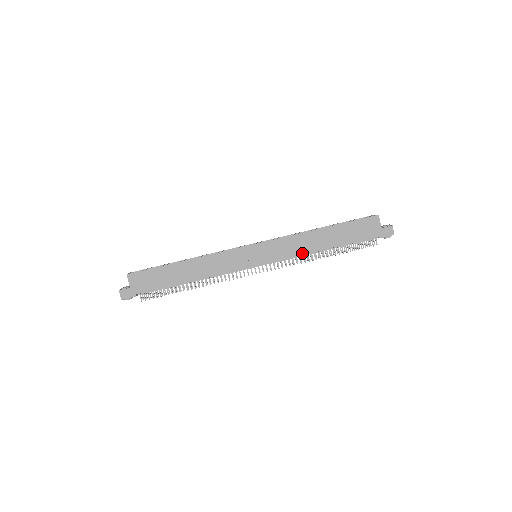
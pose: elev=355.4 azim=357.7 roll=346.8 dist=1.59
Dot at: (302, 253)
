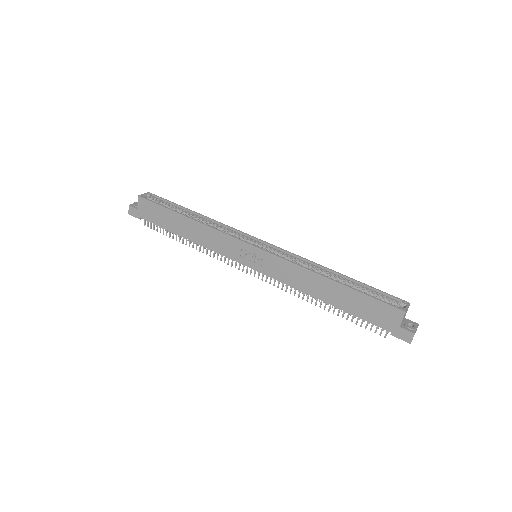
Dot at: (297, 288)
